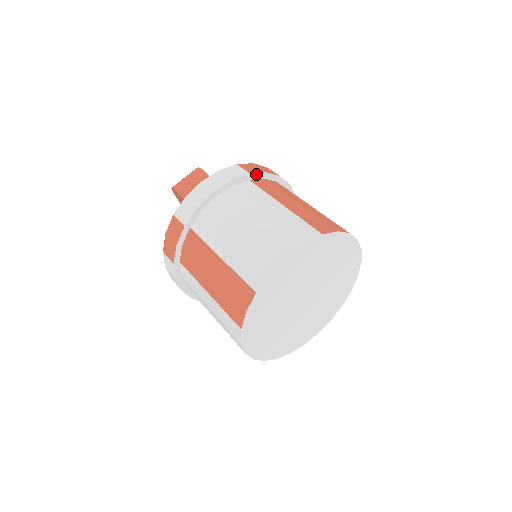
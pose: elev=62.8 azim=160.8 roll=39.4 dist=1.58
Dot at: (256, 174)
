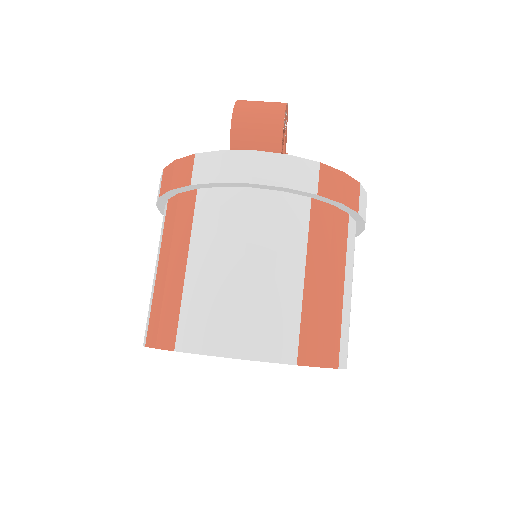
Dot at: (326, 198)
